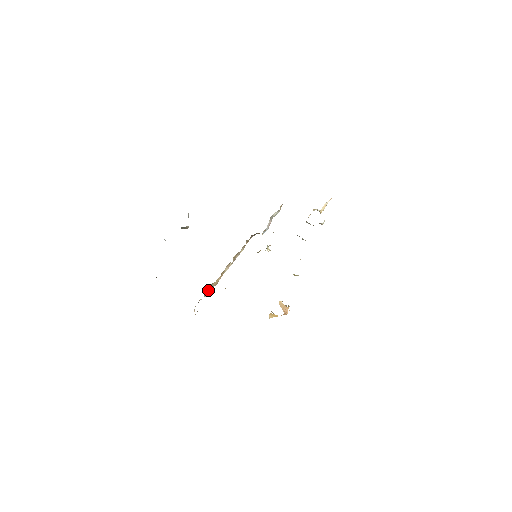
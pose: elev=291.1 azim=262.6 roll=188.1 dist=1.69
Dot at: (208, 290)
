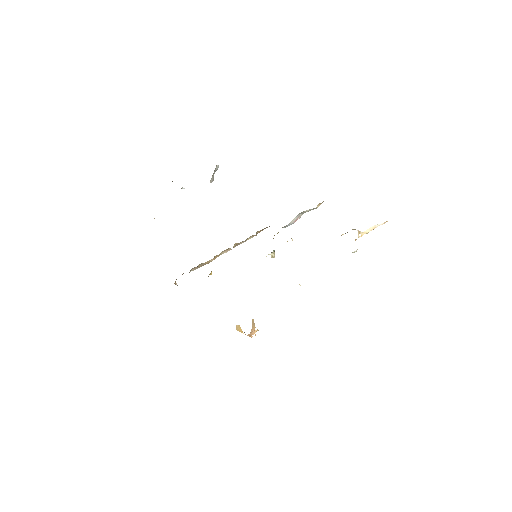
Dot at: (196, 267)
